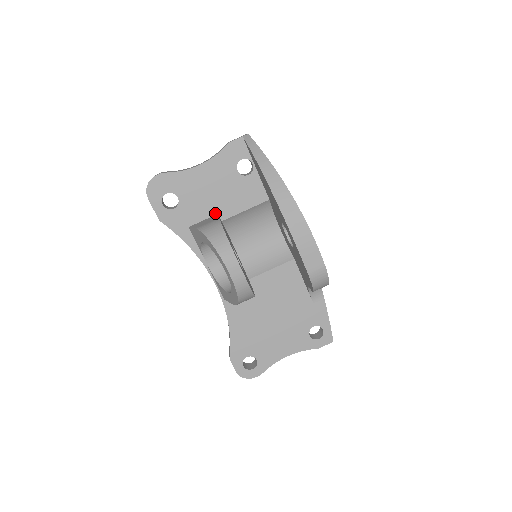
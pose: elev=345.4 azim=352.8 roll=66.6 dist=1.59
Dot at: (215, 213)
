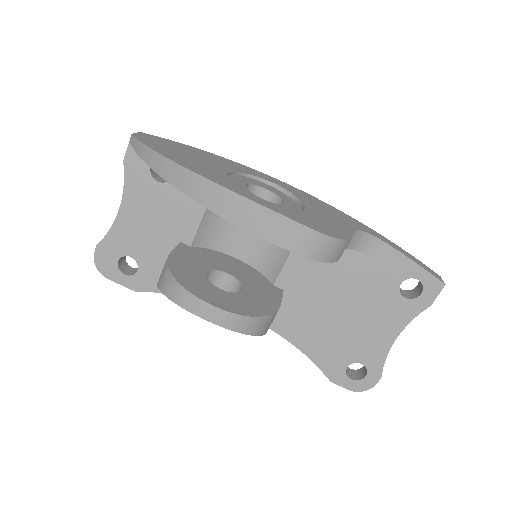
Dot at: (177, 244)
